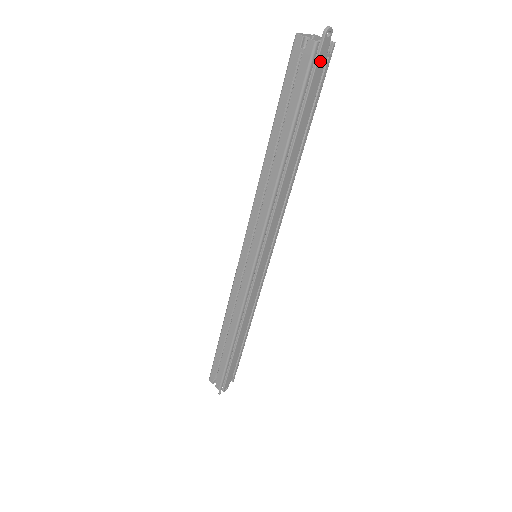
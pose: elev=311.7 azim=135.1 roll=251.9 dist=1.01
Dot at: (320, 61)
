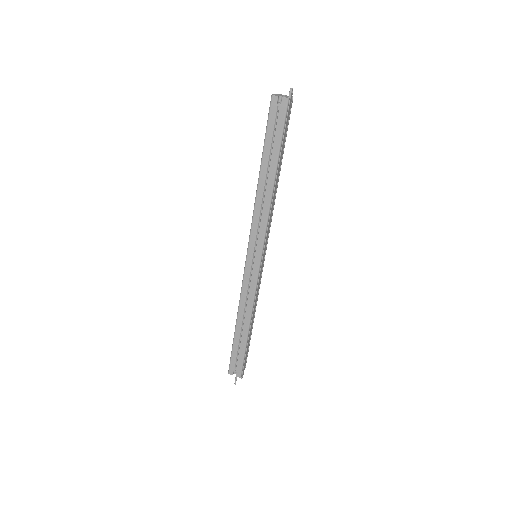
Dot at: (289, 110)
